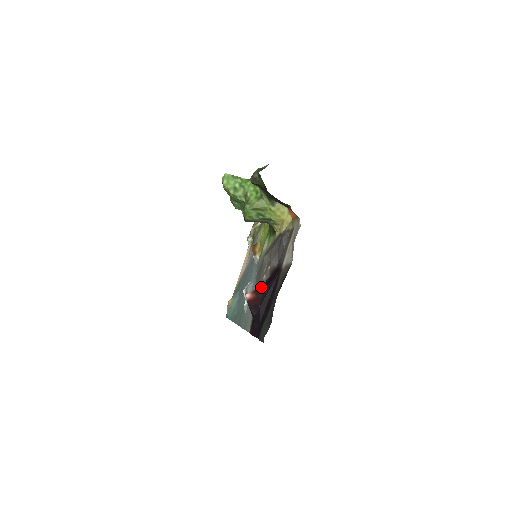
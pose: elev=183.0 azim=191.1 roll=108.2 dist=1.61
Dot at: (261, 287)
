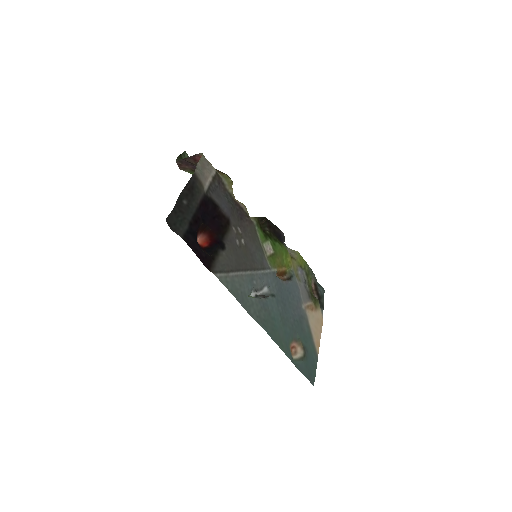
Dot at: (205, 226)
